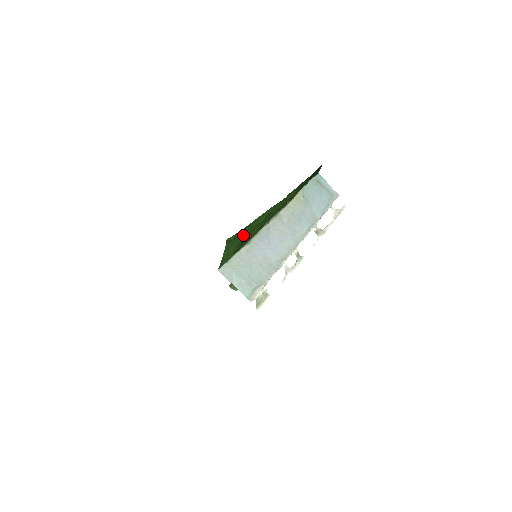
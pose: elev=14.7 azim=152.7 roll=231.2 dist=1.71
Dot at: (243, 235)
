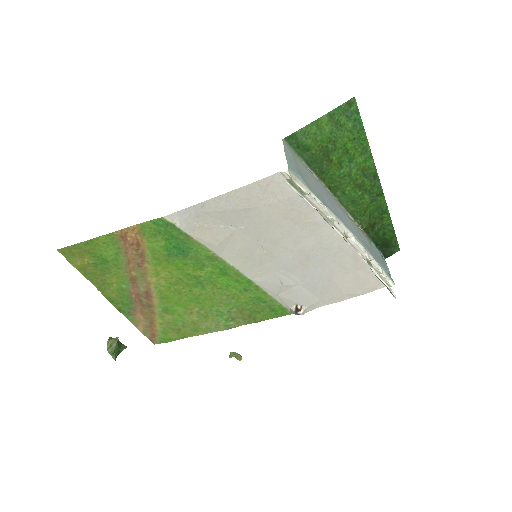
Dot at: (347, 137)
